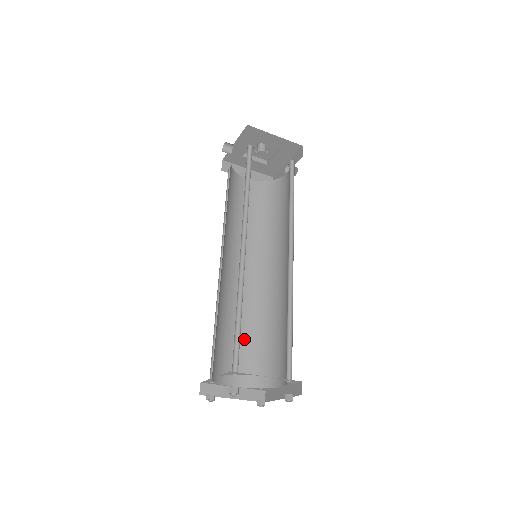
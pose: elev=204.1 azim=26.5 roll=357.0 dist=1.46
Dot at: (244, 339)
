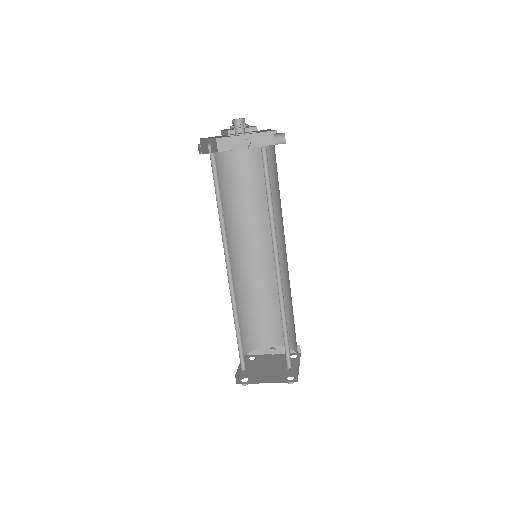
Dot at: (274, 310)
